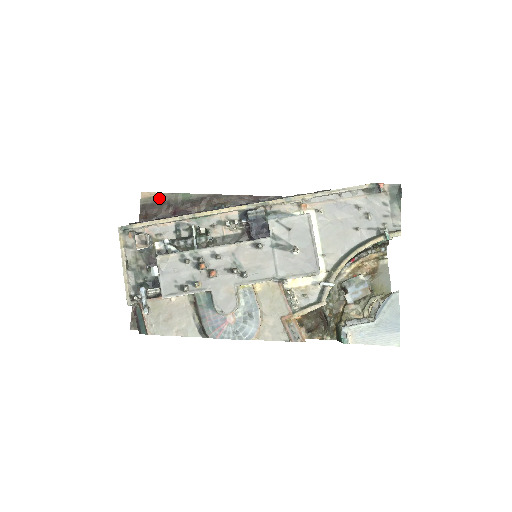
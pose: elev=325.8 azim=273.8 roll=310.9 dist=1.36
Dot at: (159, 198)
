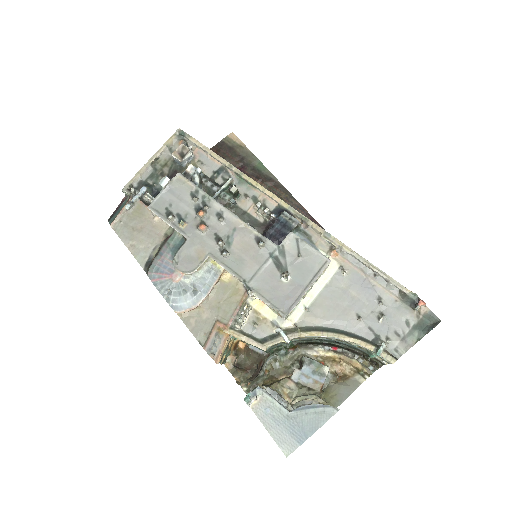
Dot at: (240, 148)
